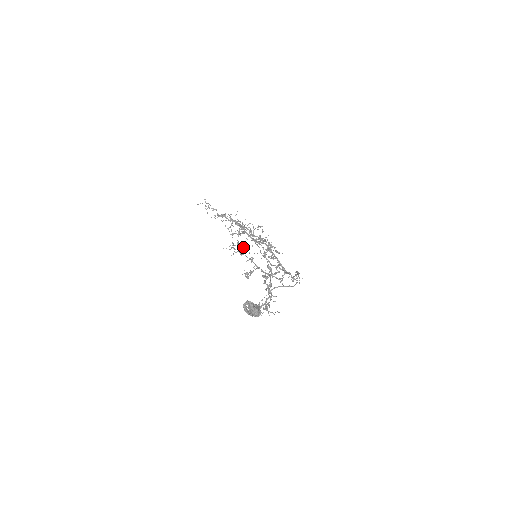
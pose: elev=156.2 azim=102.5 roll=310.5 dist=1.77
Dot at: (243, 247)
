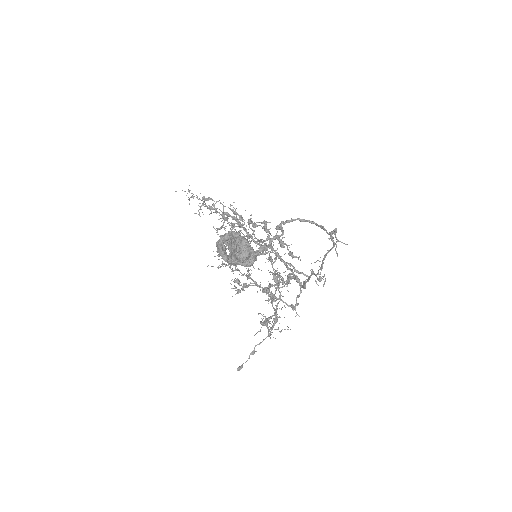
Dot at: occluded
